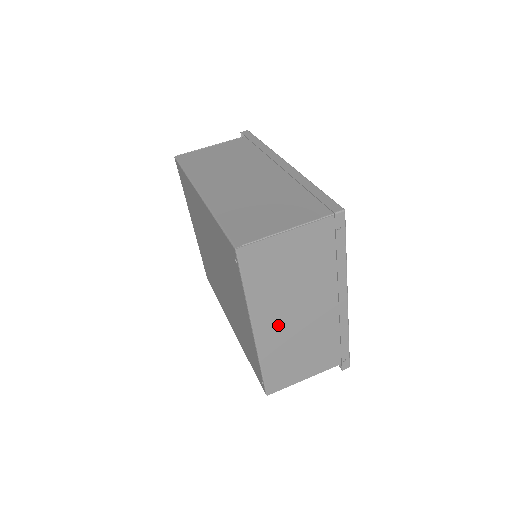
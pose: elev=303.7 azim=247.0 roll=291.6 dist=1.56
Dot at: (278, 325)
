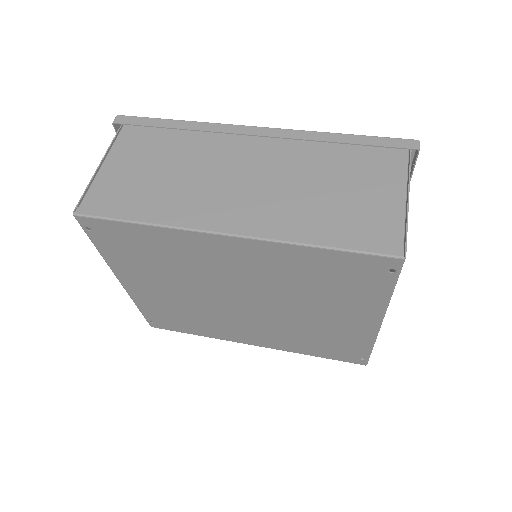
Dot at: occluded
